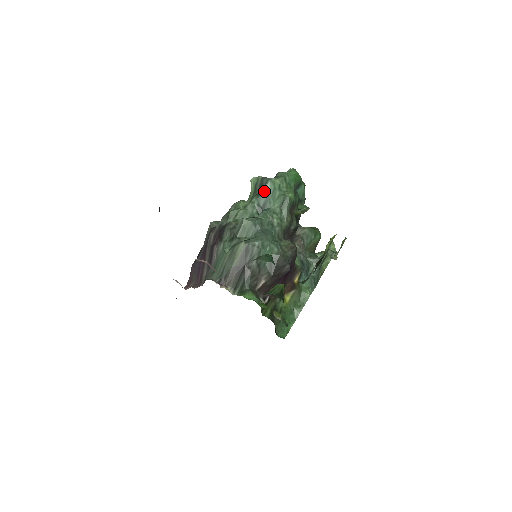
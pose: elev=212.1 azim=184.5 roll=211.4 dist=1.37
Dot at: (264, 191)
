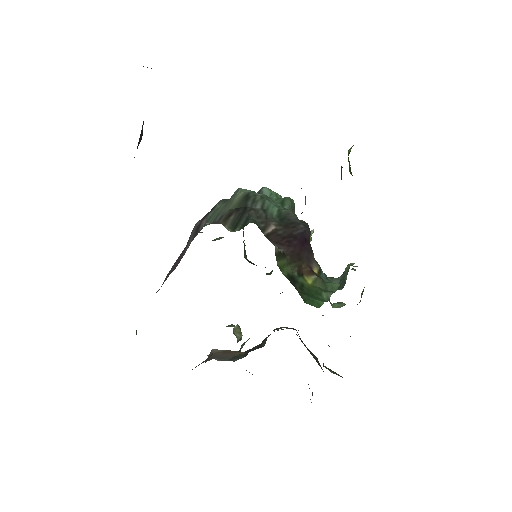
Dot at: occluded
